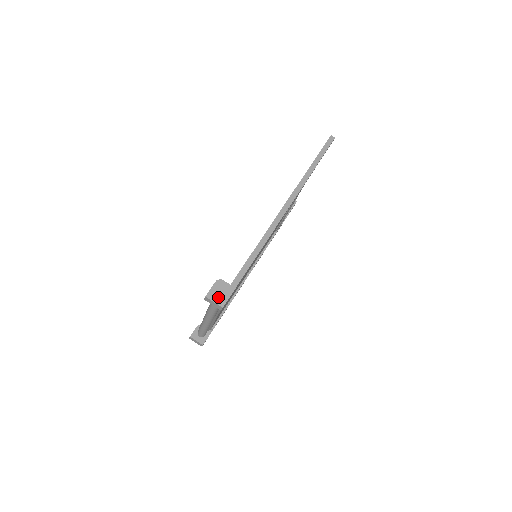
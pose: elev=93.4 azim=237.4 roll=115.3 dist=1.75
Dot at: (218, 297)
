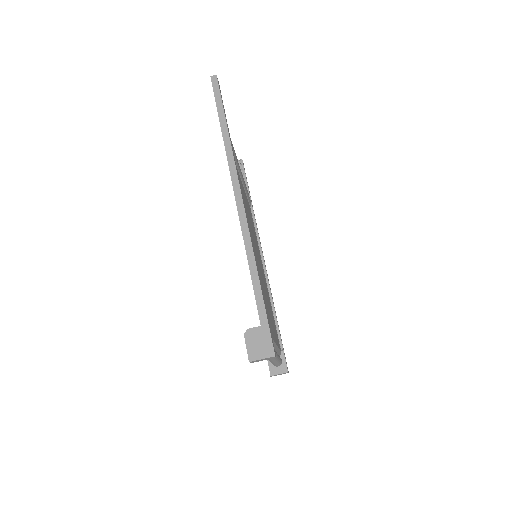
Dot at: (261, 350)
